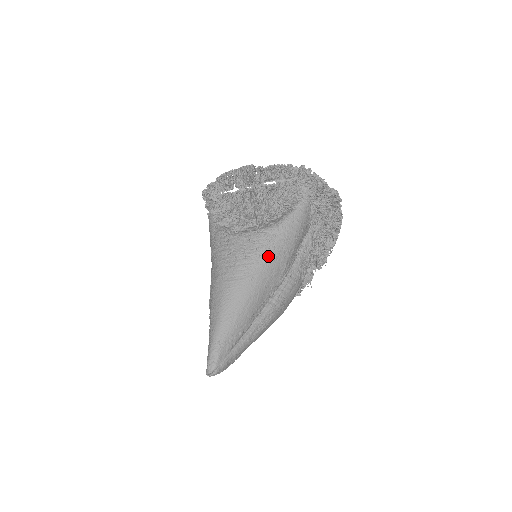
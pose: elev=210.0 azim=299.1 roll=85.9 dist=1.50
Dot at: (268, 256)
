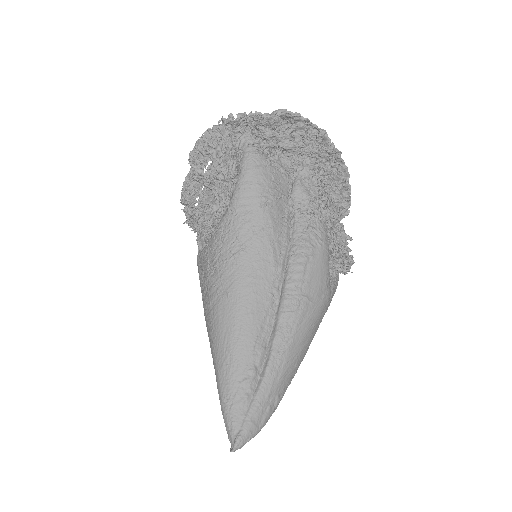
Dot at: (235, 253)
